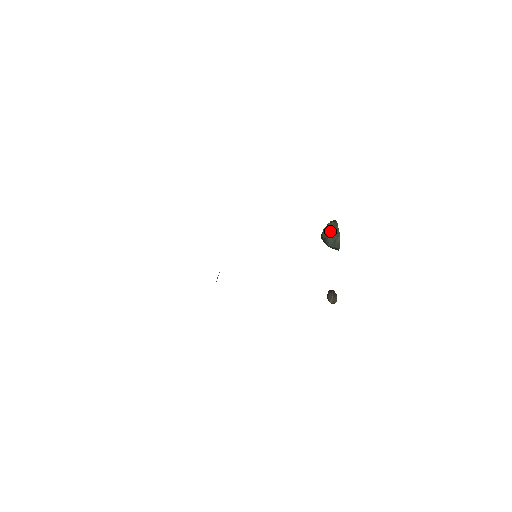
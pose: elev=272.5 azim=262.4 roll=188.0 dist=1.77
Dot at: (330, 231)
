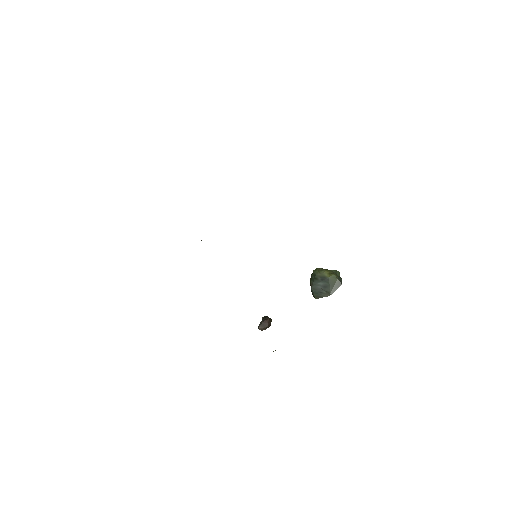
Dot at: (328, 282)
